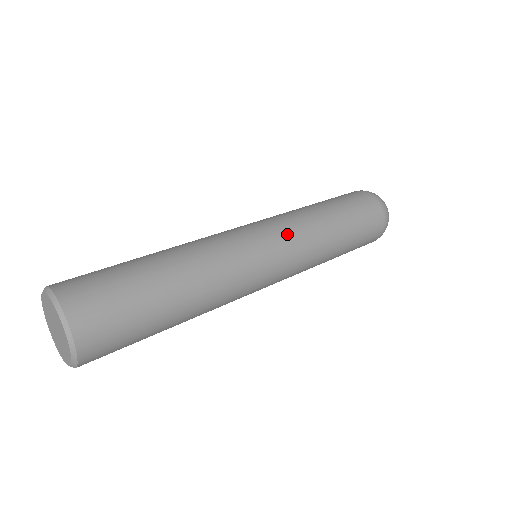
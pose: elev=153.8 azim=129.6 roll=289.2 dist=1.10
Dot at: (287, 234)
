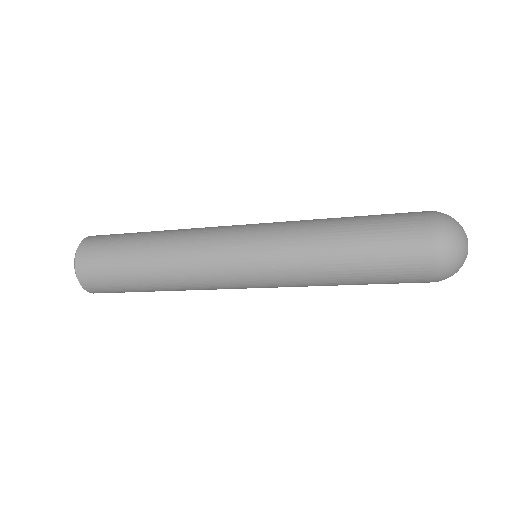
Dot at: (270, 229)
